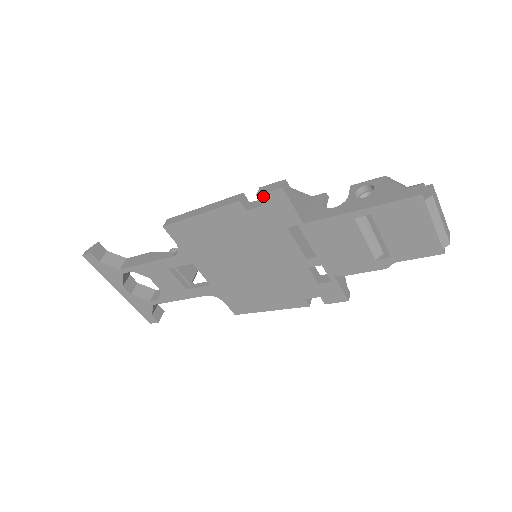
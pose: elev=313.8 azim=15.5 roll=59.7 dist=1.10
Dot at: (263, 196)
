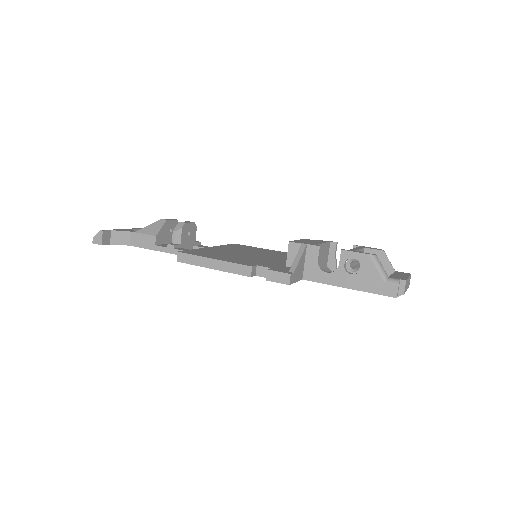
Dot at: (272, 281)
